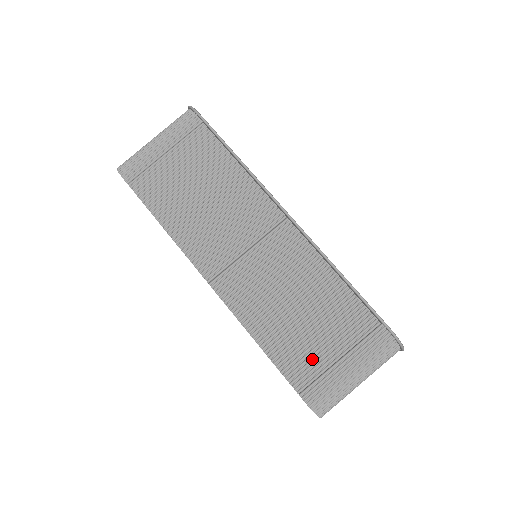
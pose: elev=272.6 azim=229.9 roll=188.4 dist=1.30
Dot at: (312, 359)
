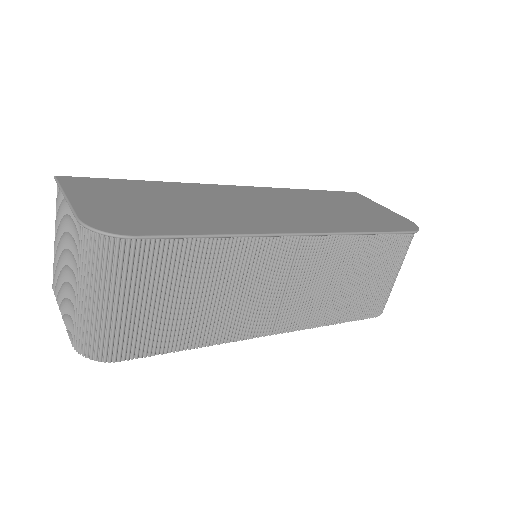
Dot at: (372, 295)
